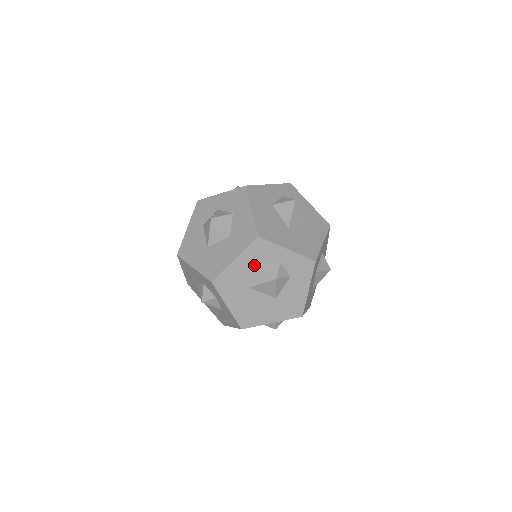
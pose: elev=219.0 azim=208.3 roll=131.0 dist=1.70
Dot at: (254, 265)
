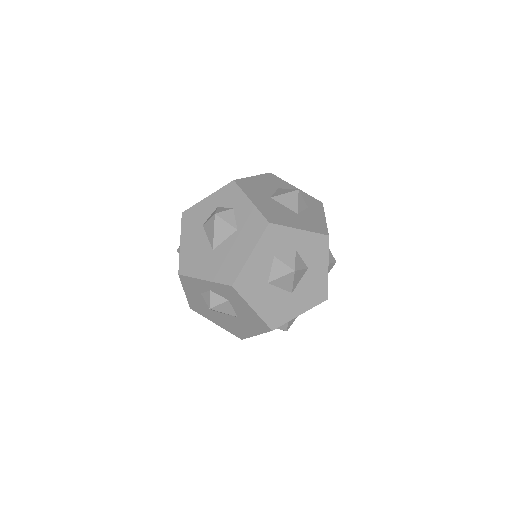
Dot at: (199, 294)
